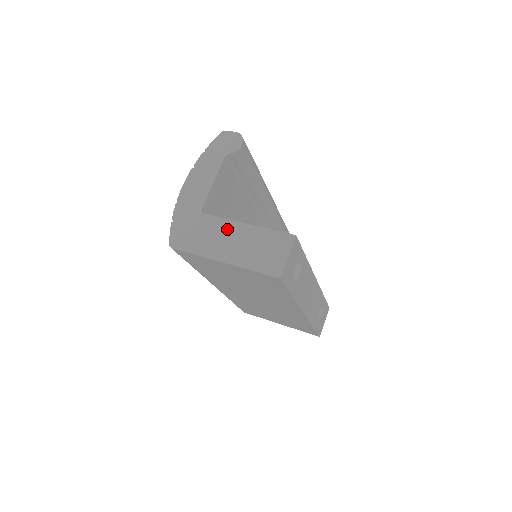
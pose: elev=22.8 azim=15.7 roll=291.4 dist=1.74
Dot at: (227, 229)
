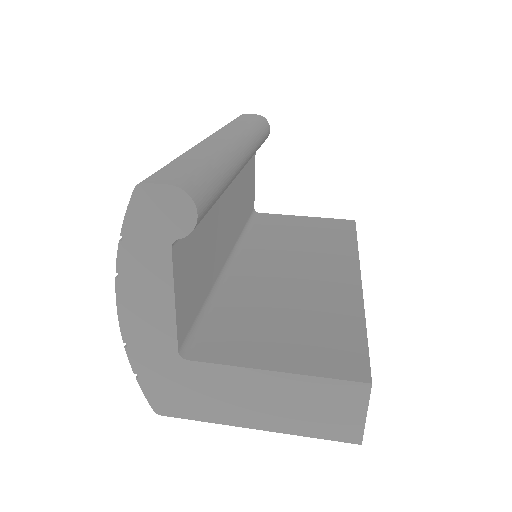
Dot at: (242, 383)
